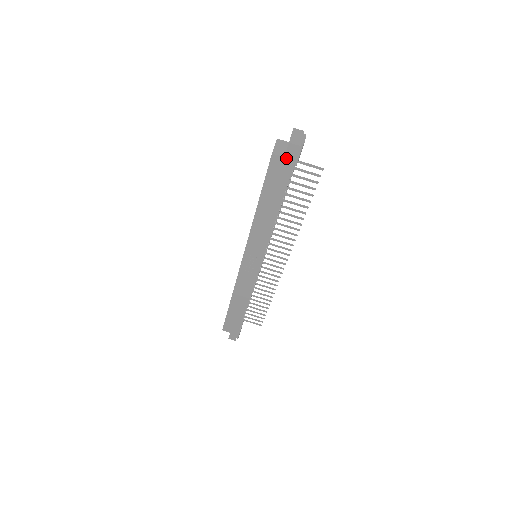
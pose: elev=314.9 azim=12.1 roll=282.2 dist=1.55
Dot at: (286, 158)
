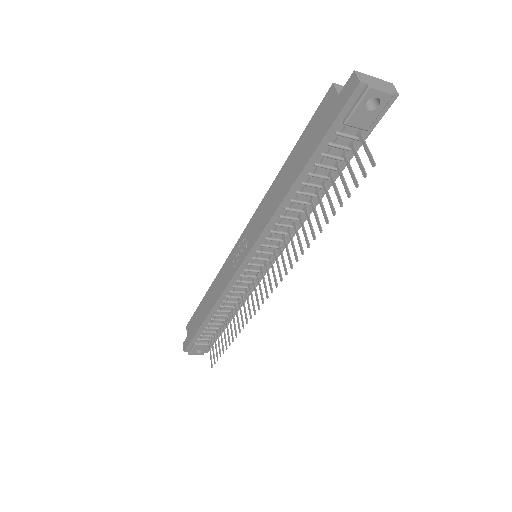
Dot at: (339, 97)
